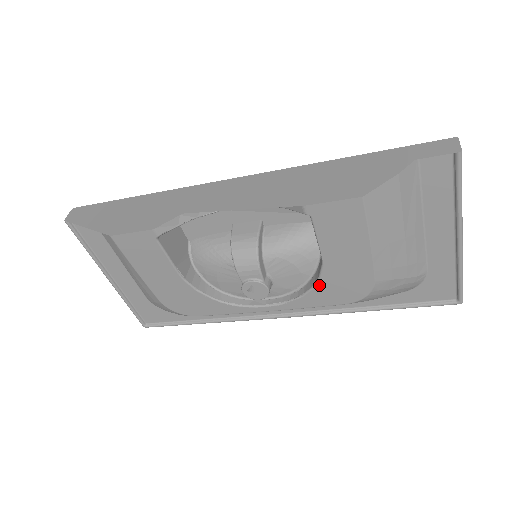
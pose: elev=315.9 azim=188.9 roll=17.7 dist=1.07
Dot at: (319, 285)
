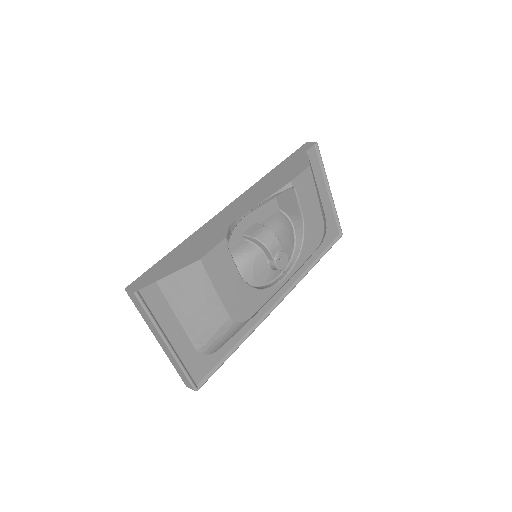
Dot at: (305, 240)
